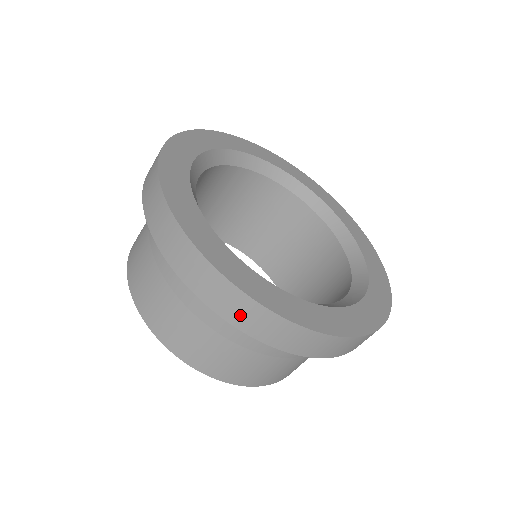
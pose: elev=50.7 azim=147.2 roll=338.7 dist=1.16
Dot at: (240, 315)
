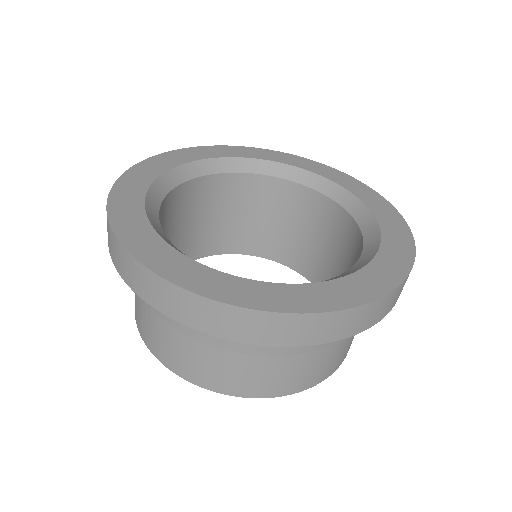
Dot at: (126, 270)
